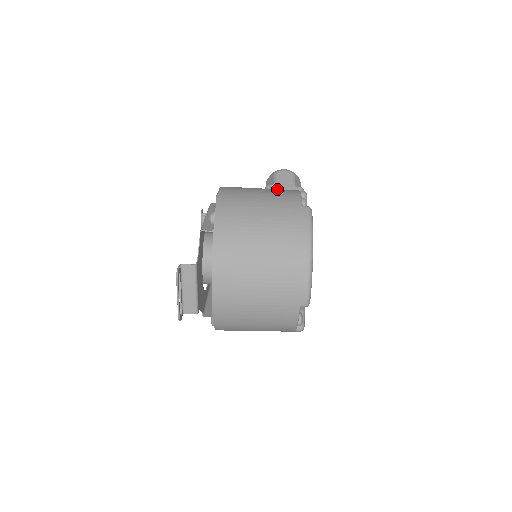
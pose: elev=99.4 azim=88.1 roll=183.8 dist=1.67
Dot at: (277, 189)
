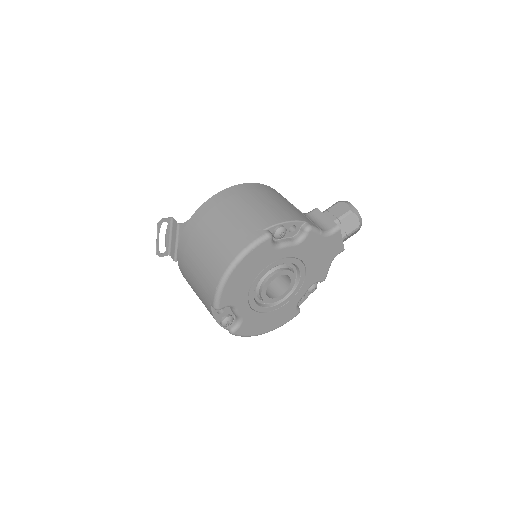
Dot at: (286, 209)
